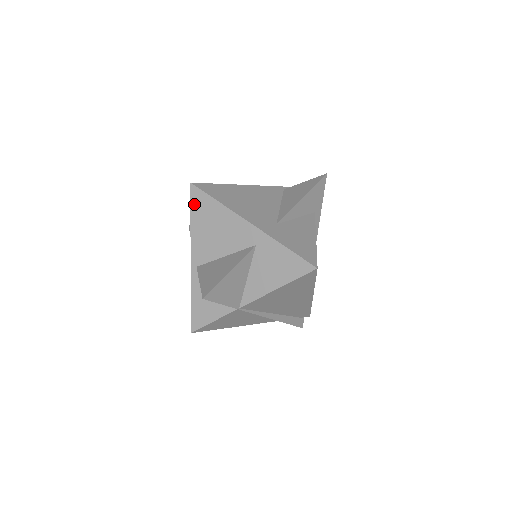
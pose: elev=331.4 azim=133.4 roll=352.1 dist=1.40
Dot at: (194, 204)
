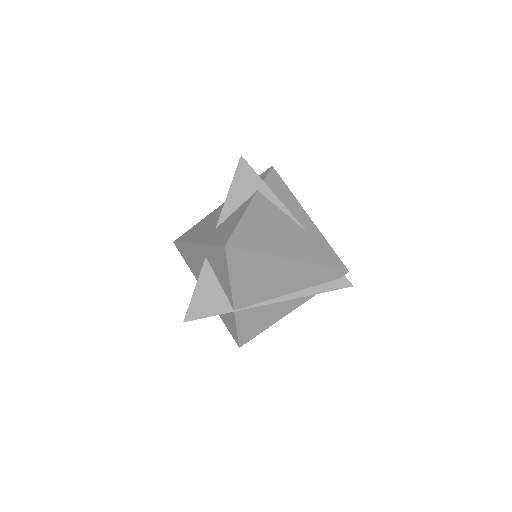
Dot at: (182, 254)
